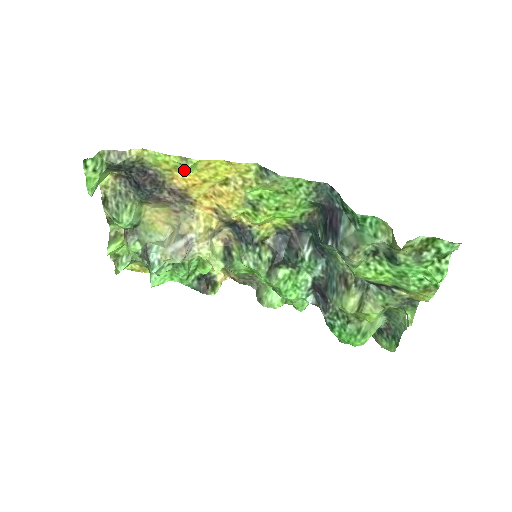
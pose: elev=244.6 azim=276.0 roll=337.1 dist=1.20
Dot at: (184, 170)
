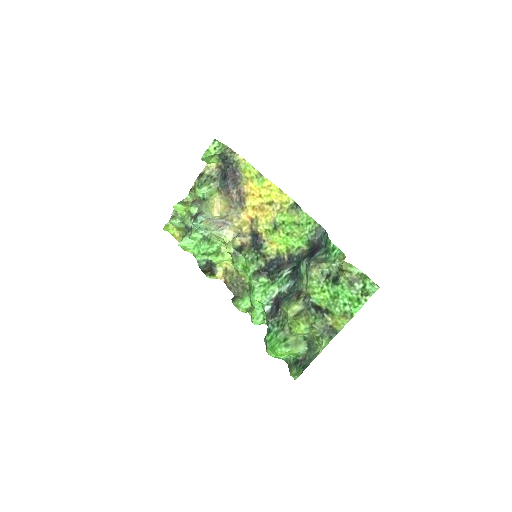
Dot at: (255, 182)
